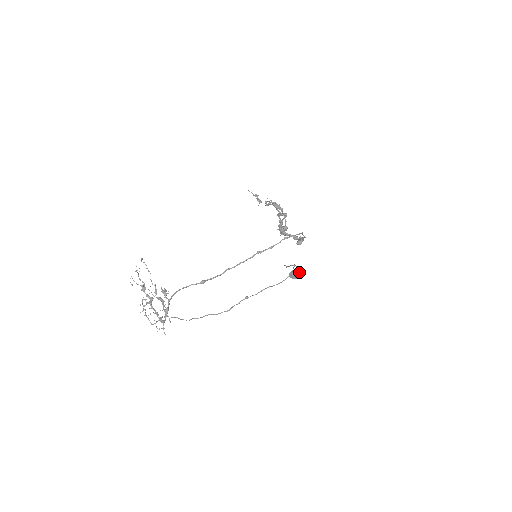
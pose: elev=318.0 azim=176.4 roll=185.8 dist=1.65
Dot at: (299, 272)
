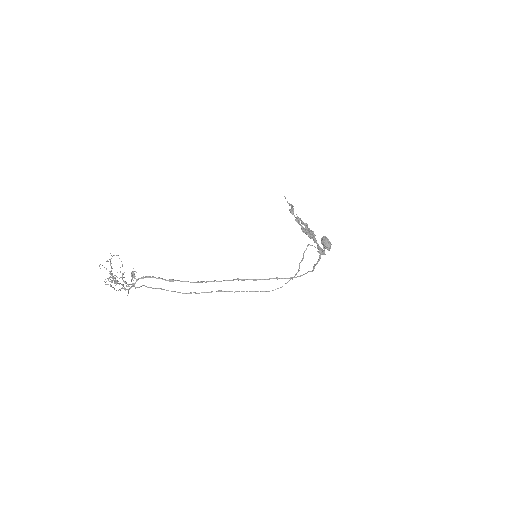
Dot at: (328, 246)
